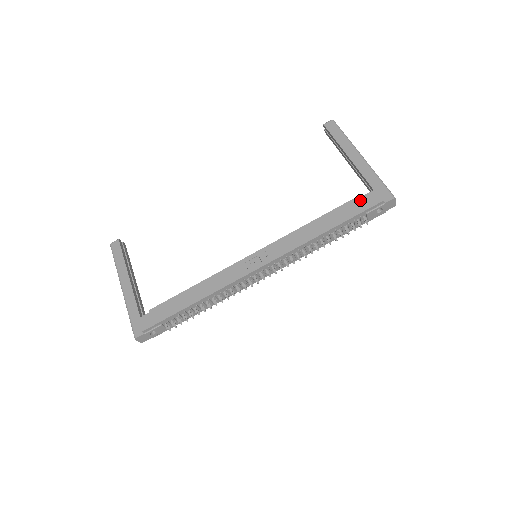
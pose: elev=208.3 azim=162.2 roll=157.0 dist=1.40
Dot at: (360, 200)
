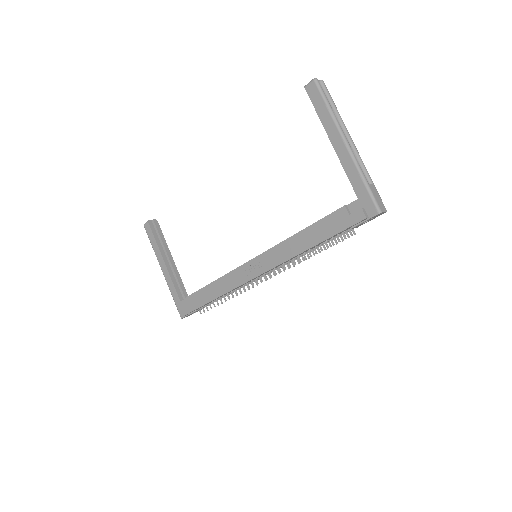
Dot at: (342, 214)
